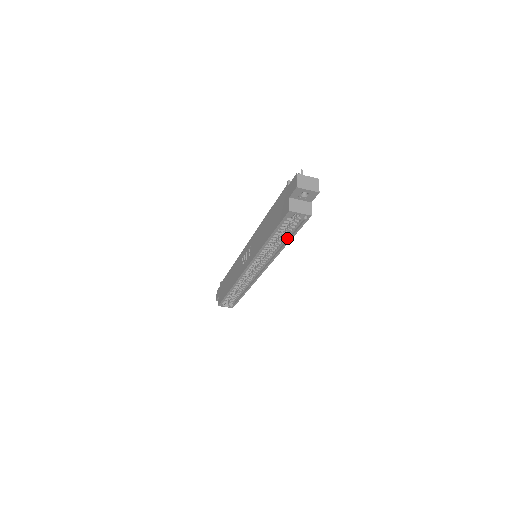
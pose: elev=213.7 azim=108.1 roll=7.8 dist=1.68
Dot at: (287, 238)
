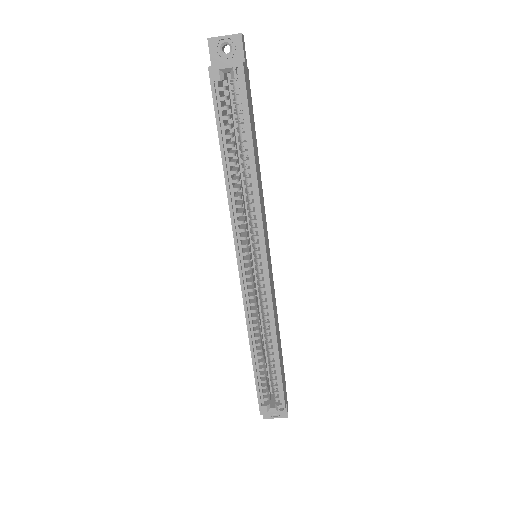
Dot at: (249, 148)
